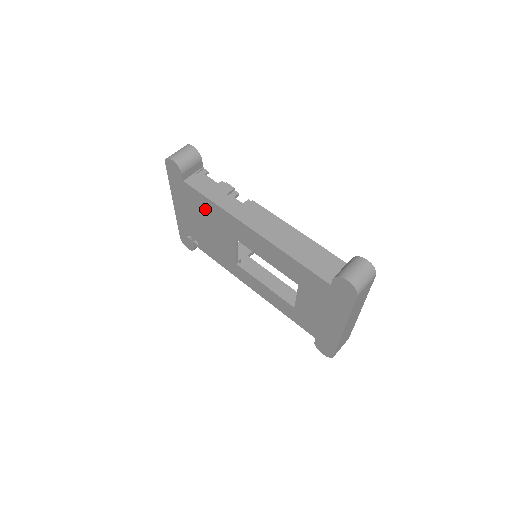
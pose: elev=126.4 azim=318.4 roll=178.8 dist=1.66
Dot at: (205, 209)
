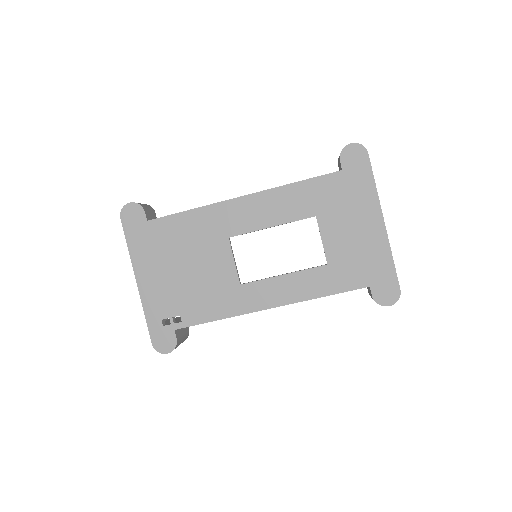
Dot at: (182, 234)
